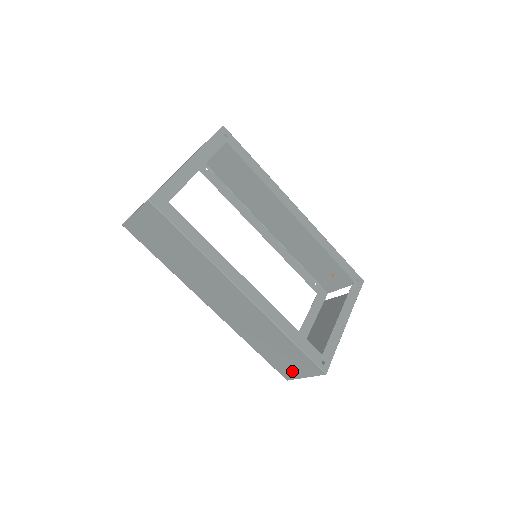
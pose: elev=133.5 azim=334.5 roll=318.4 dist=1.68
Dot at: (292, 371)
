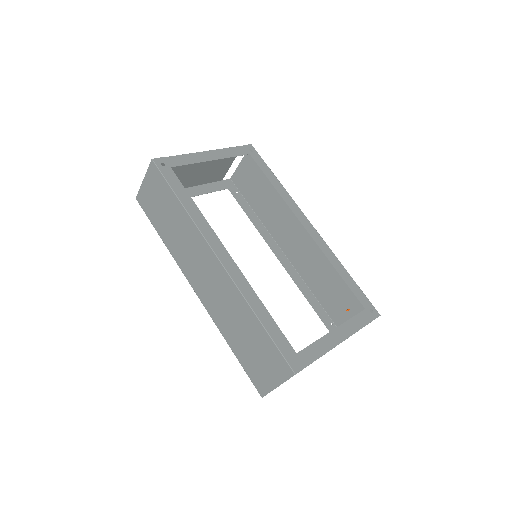
Dot at: (265, 378)
